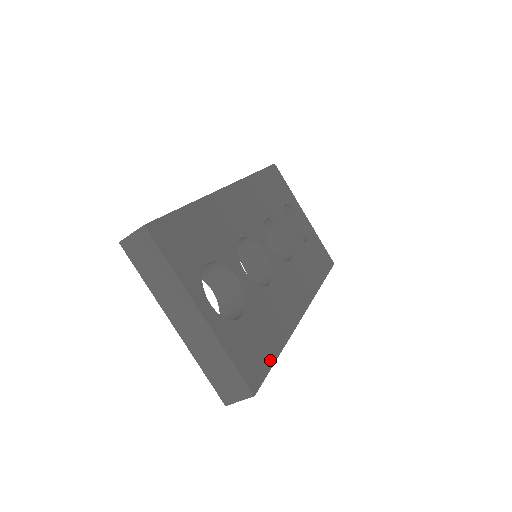
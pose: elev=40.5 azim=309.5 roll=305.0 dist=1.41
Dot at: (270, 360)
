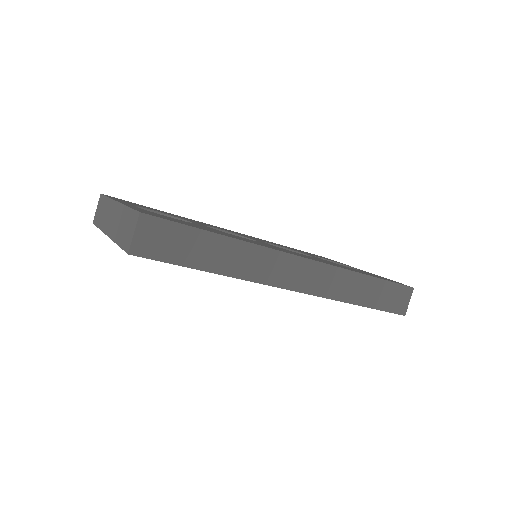
Dot at: (194, 227)
